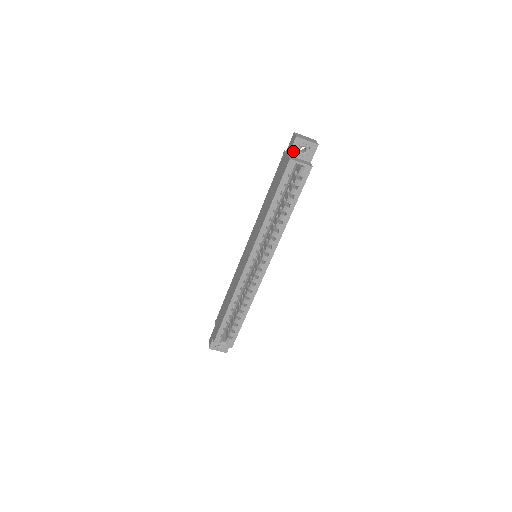
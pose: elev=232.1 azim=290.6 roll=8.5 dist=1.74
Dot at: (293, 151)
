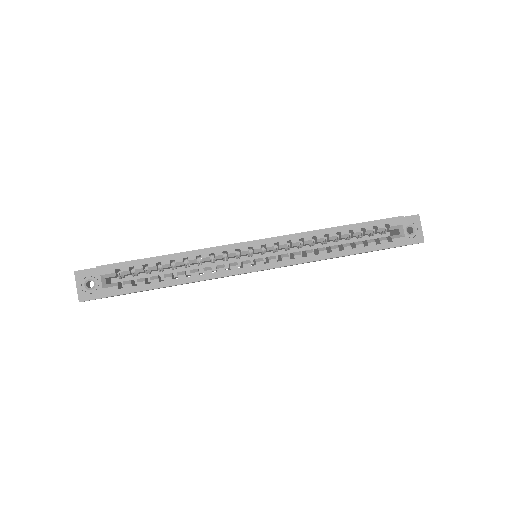
Dot at: occluded
